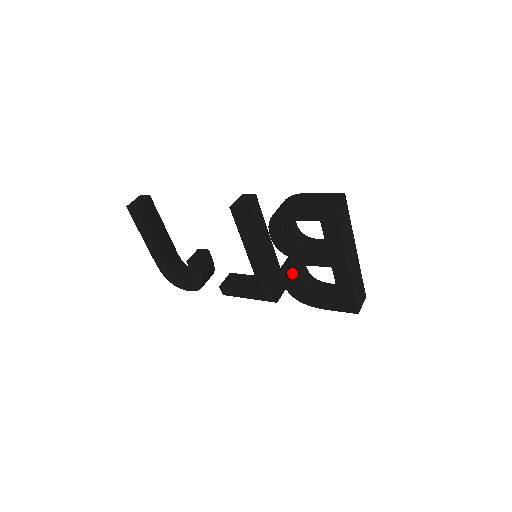
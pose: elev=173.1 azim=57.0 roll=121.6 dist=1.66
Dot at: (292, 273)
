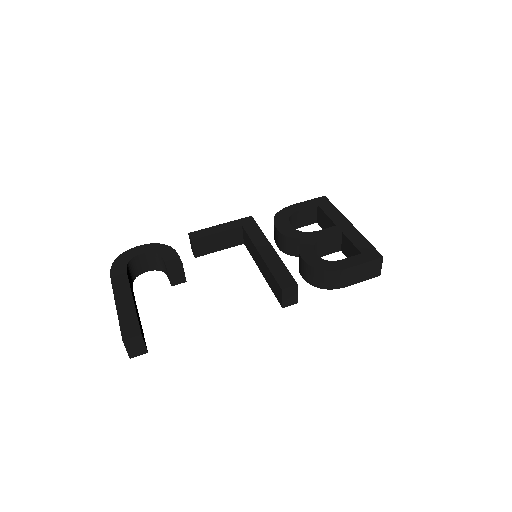
Dot at: occluded
